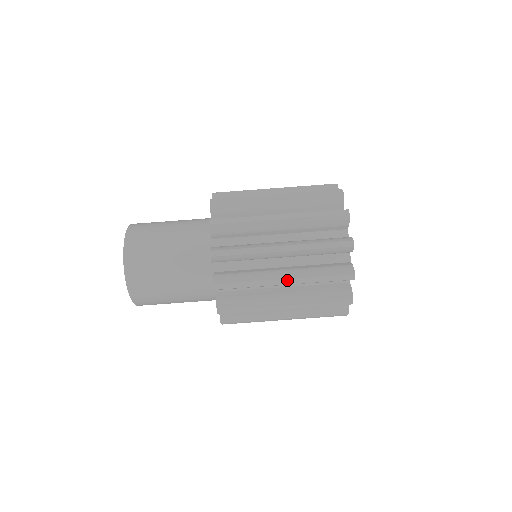
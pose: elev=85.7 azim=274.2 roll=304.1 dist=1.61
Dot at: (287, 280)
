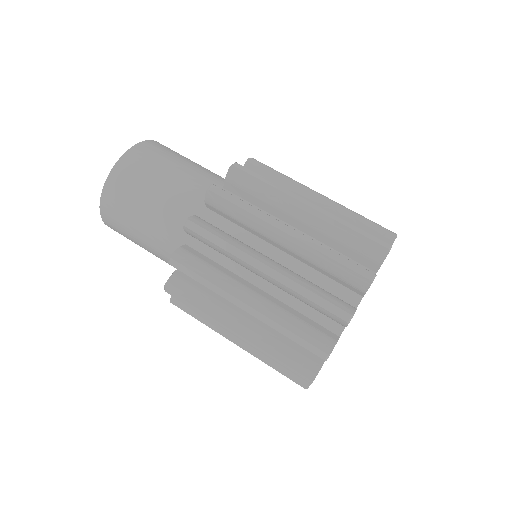
Dot at: (313, 204)
